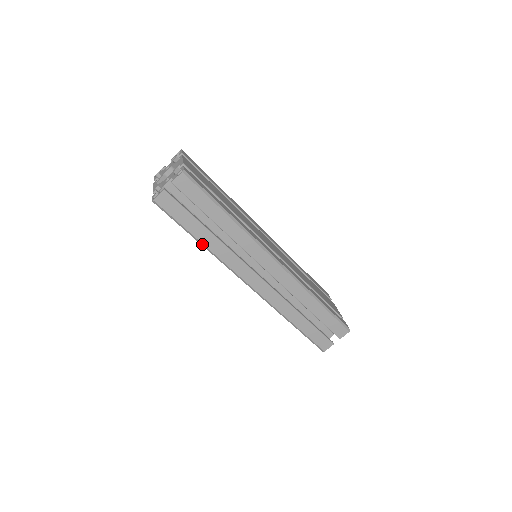
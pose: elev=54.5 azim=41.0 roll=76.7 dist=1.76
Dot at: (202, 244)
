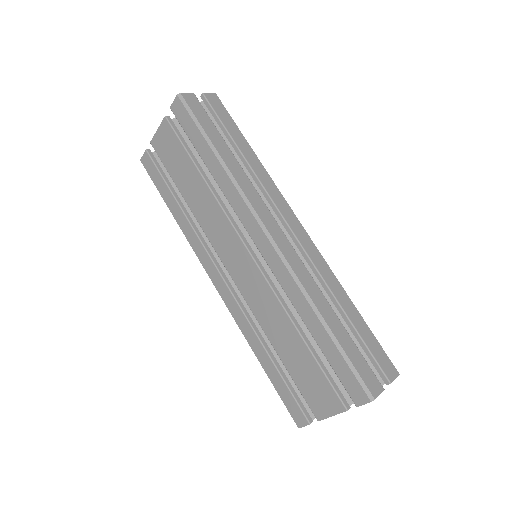
Dot at: (220, 159)
